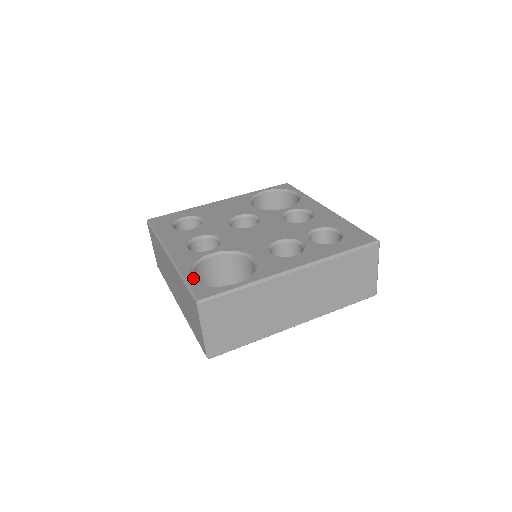
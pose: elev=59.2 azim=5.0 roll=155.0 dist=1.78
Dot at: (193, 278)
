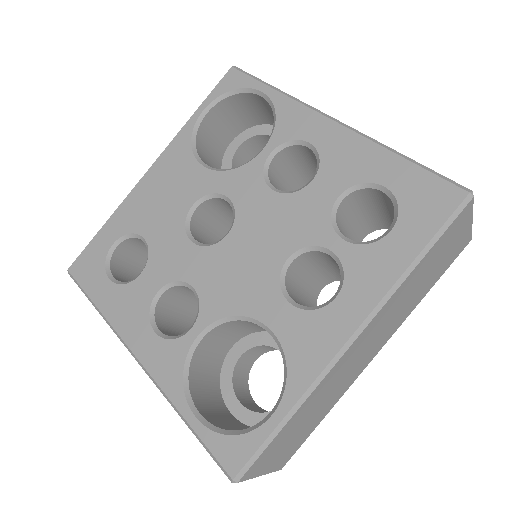
Dot at: (198, 414)
